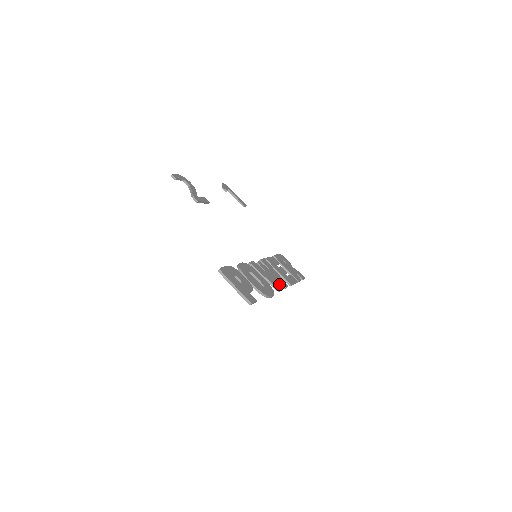
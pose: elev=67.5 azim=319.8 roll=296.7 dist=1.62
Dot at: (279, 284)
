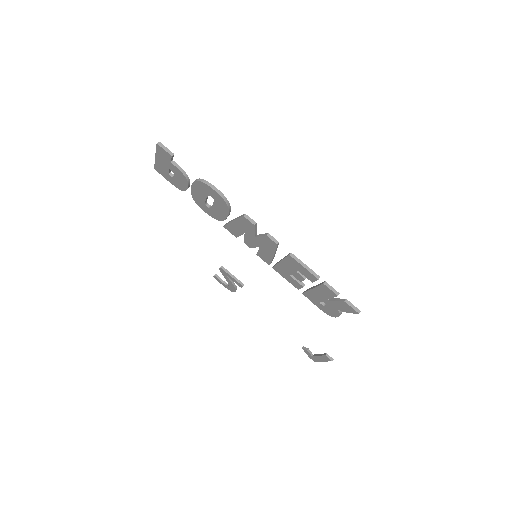
Dot at: (261, 236)
